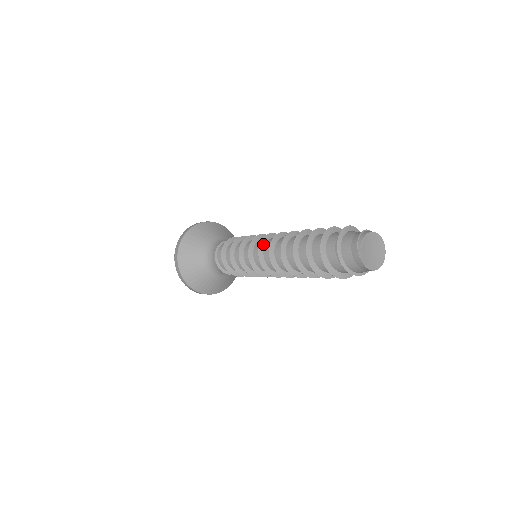
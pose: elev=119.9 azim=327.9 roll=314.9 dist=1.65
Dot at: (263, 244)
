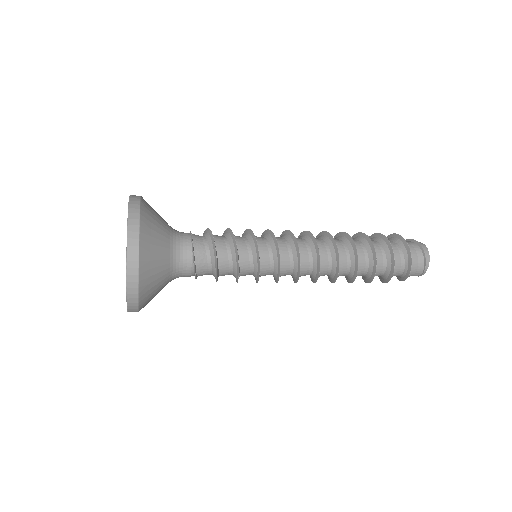
Dot at: (300, 270)
